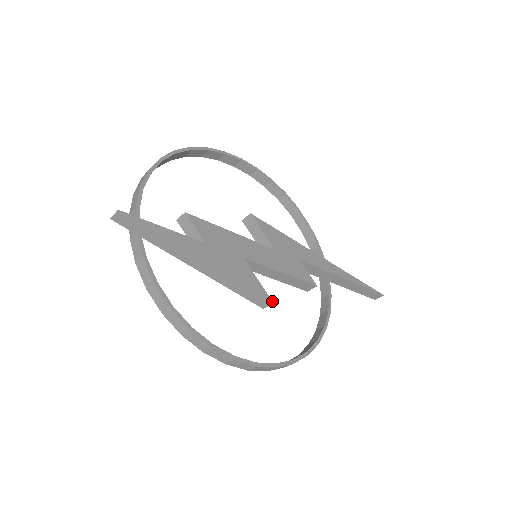
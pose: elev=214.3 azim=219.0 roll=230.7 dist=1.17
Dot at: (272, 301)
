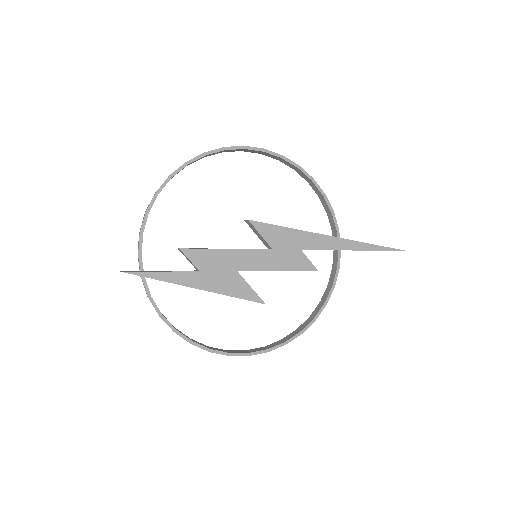
Dot at: (264, 303)
